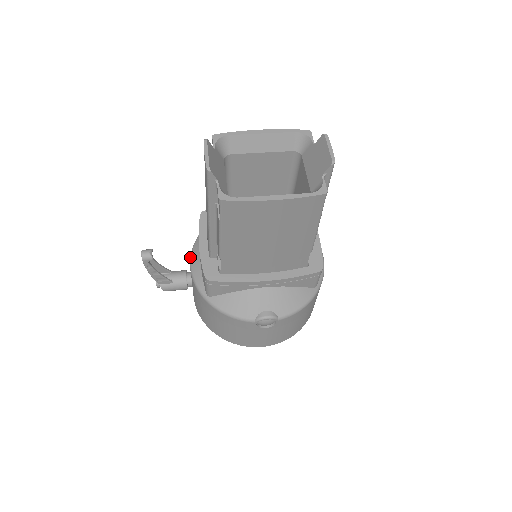
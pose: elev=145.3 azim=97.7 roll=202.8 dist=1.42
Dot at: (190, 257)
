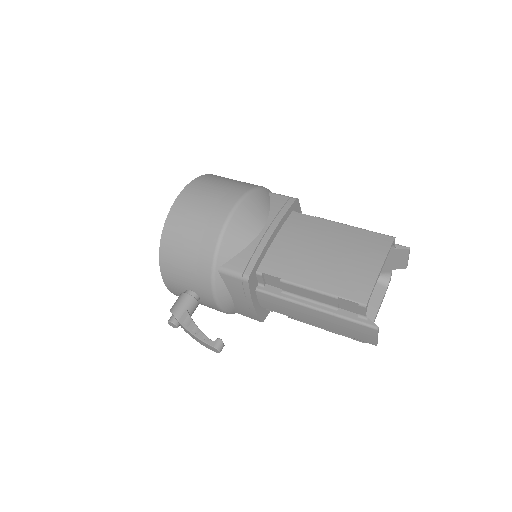
Dot at: (215, 298)
